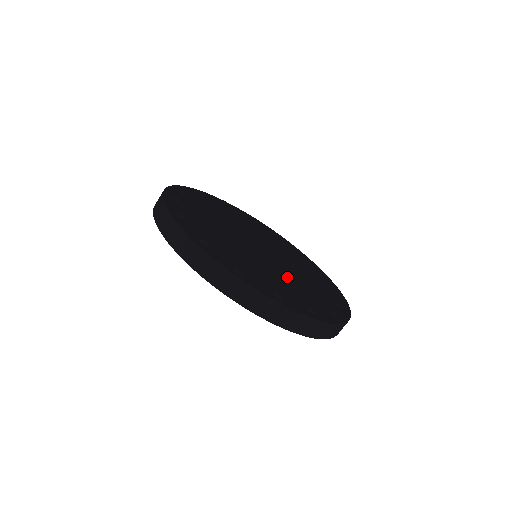
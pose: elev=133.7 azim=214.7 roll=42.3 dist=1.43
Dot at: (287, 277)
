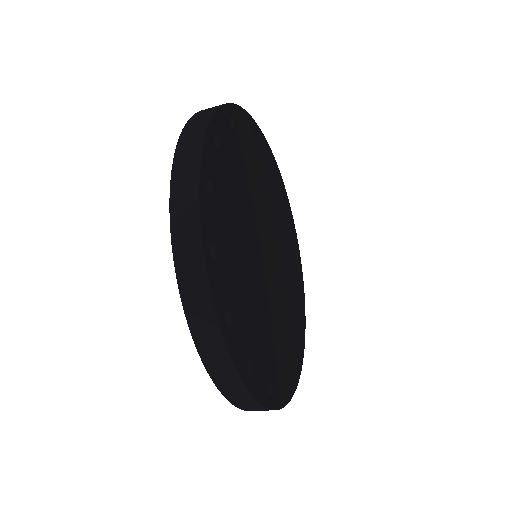
Dot at: (254, 287)
